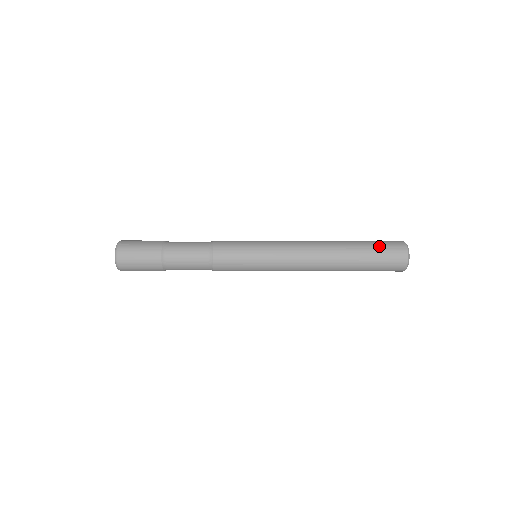
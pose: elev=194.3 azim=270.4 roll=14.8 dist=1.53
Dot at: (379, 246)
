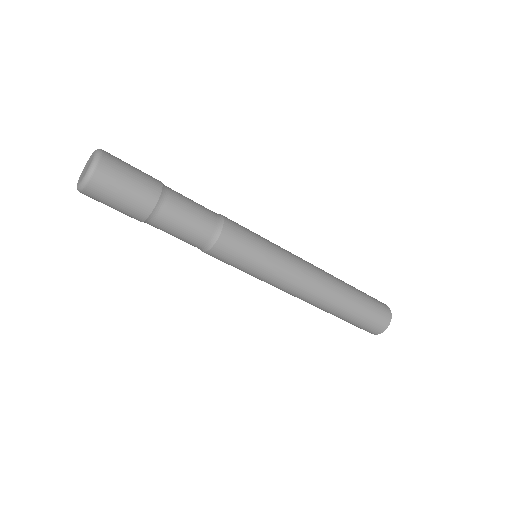
Dot at: (372, 300)
